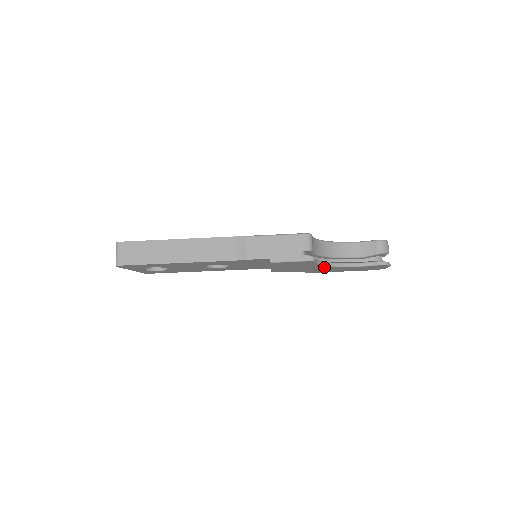
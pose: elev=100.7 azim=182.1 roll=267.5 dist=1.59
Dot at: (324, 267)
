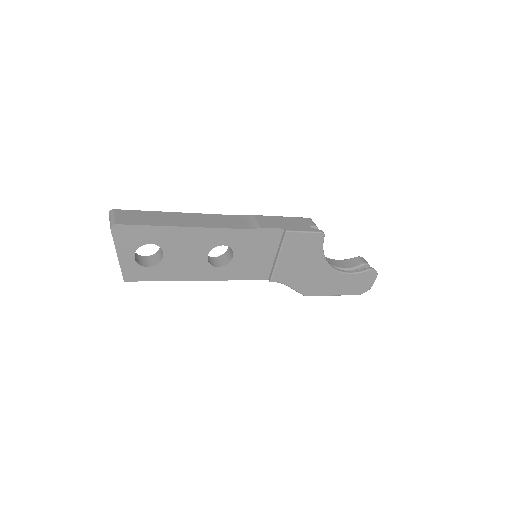
Dot at: (323, 269)
